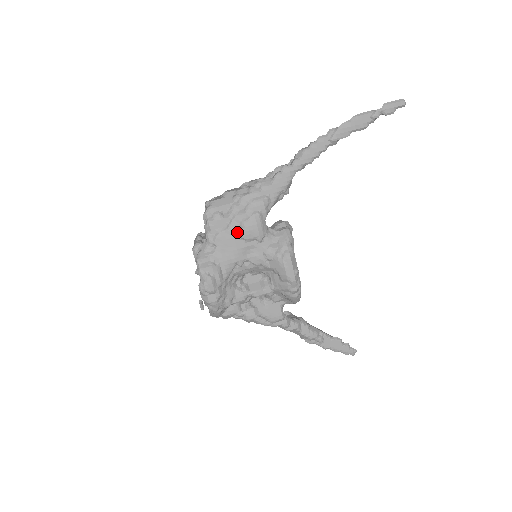
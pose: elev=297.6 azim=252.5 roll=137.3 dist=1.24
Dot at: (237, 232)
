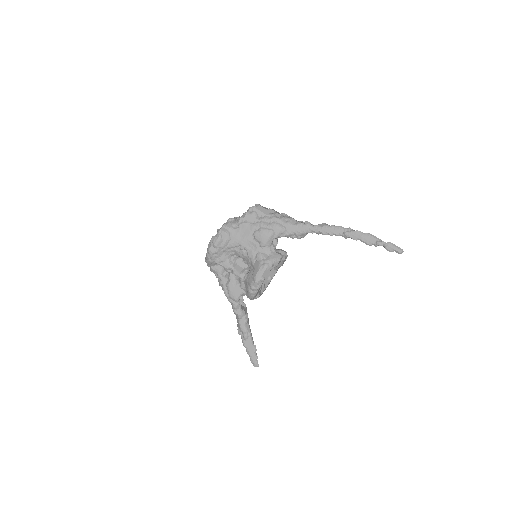
Dot at: (255, 230)
